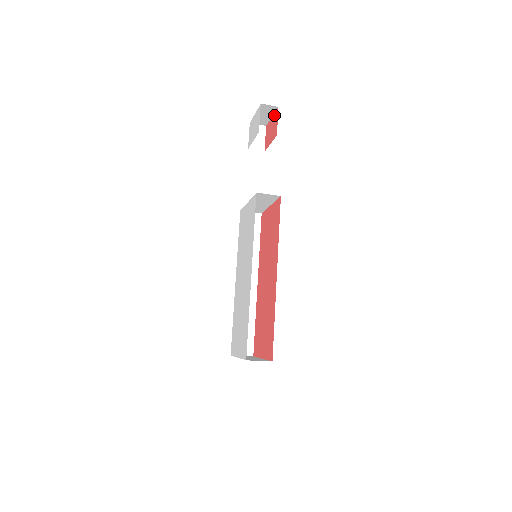
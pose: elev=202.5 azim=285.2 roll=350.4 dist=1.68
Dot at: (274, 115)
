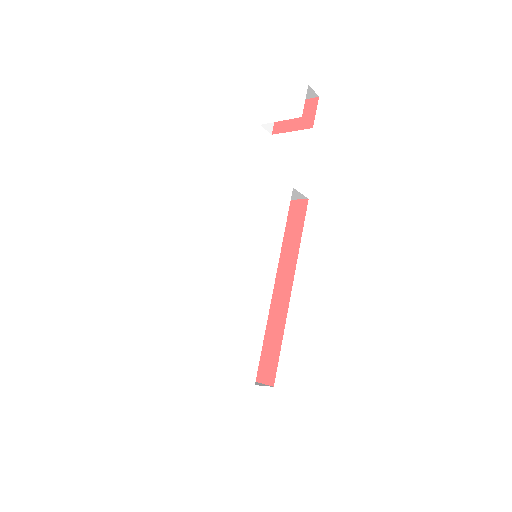
Dot at: (306, 101)
